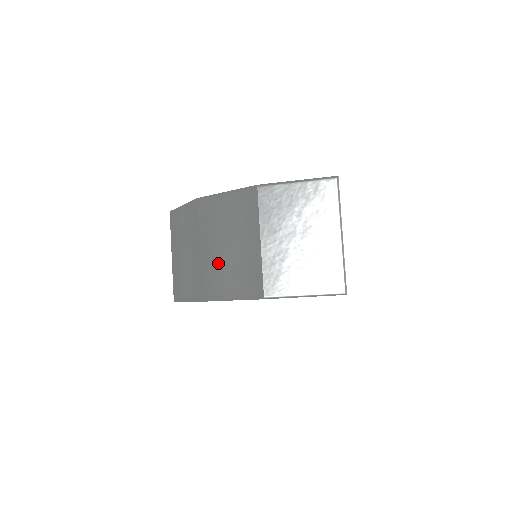
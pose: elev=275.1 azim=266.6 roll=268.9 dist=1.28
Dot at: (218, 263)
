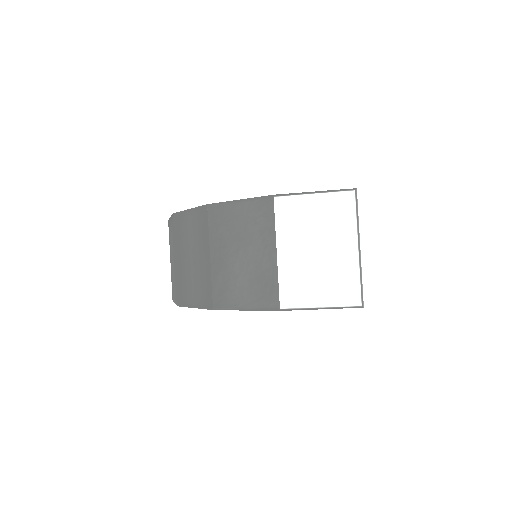
Dot at: (230, 272)
